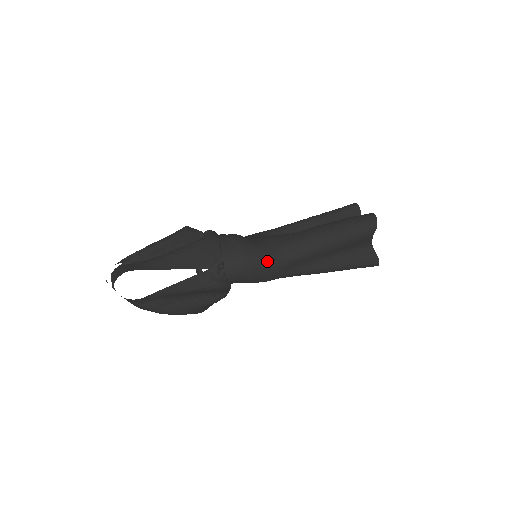
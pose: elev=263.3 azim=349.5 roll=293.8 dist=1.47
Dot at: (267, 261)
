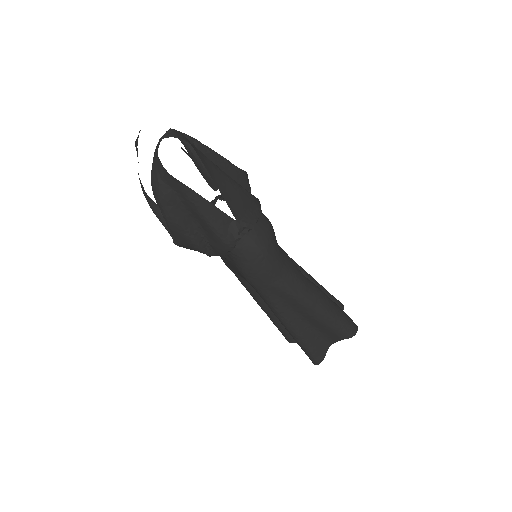
Dot at: (273, 269)
